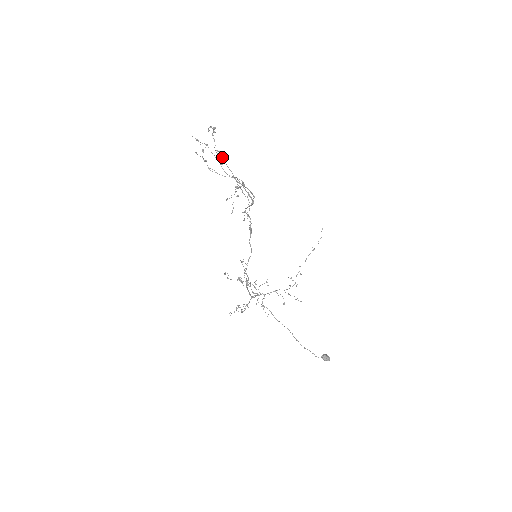
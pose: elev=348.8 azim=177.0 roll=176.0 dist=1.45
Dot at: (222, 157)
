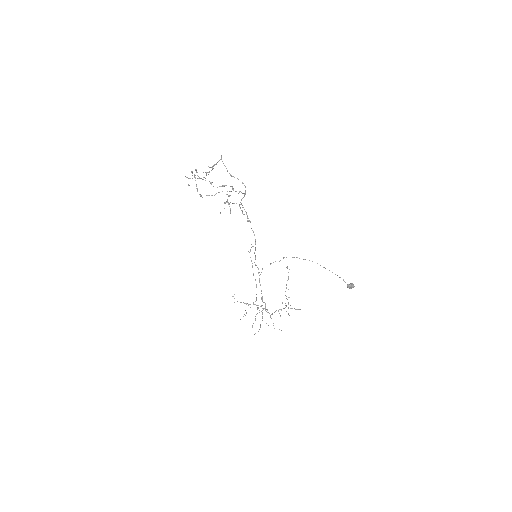
Dot at: (215, 164)
